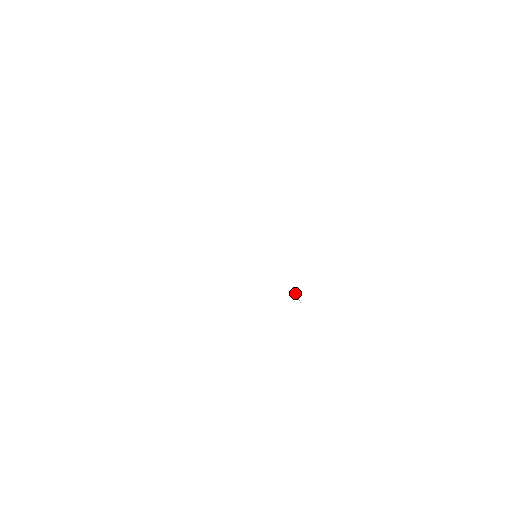
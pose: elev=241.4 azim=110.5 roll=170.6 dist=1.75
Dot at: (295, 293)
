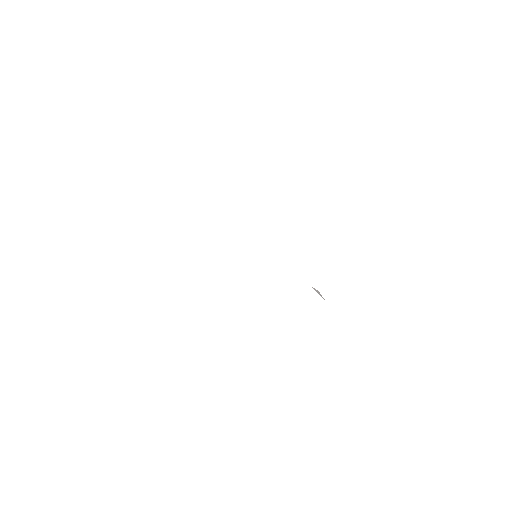
Dot at: (315, 289)
